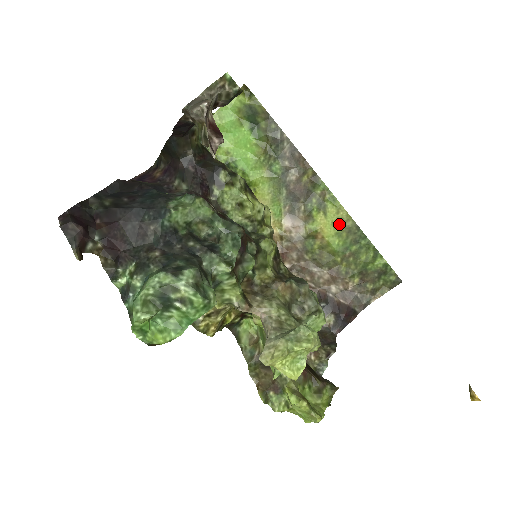
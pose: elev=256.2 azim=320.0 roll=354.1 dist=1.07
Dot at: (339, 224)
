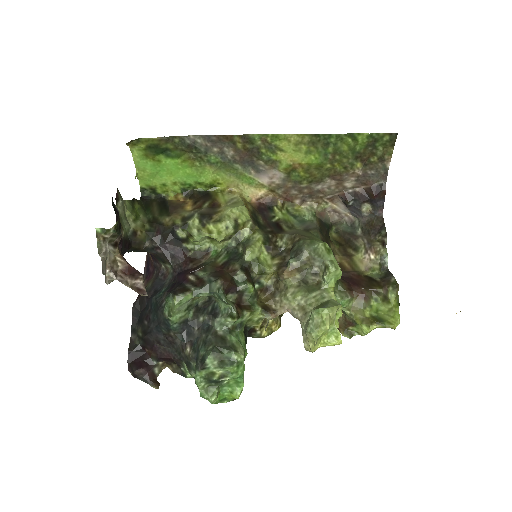
Dot at: (300, 146)
